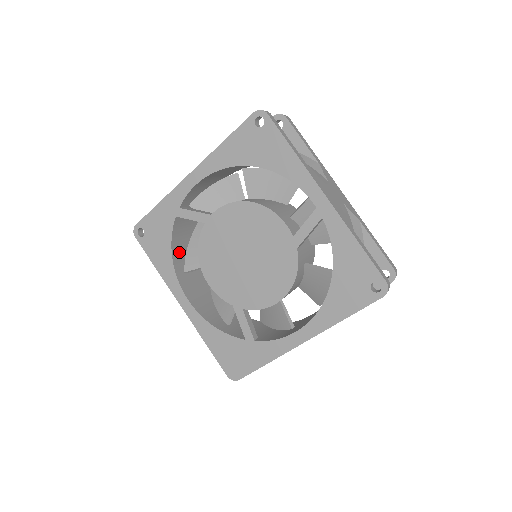
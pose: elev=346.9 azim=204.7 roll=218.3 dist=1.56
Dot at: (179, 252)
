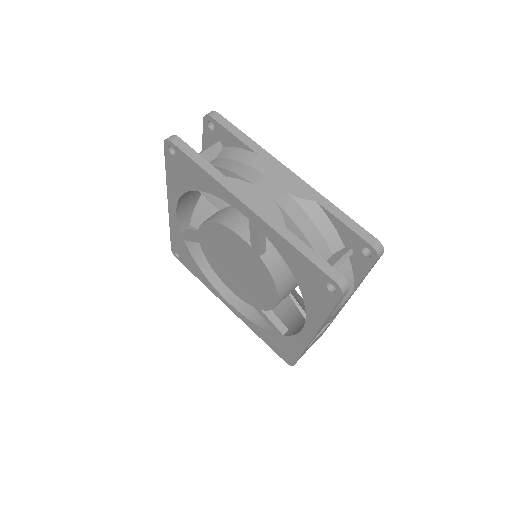
Dot at: occluded
